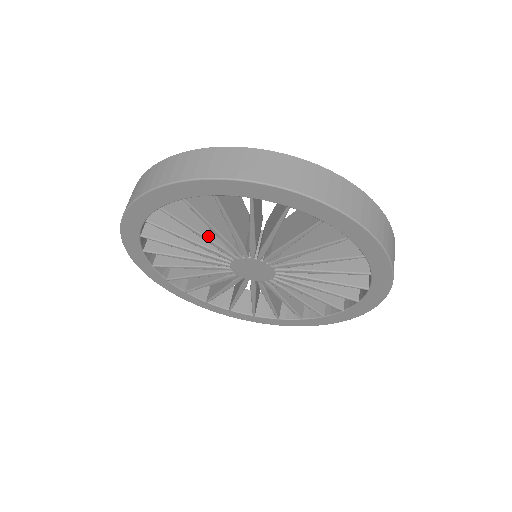
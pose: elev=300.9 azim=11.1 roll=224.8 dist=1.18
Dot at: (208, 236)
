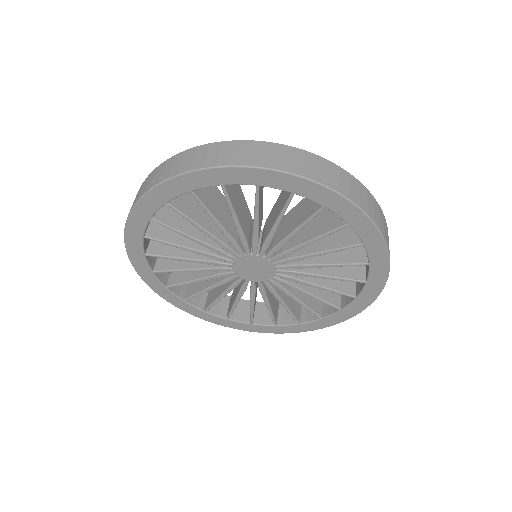
Dot at: (202, 240)
